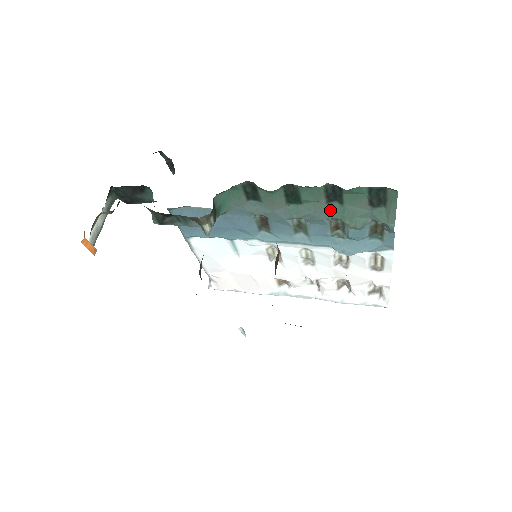
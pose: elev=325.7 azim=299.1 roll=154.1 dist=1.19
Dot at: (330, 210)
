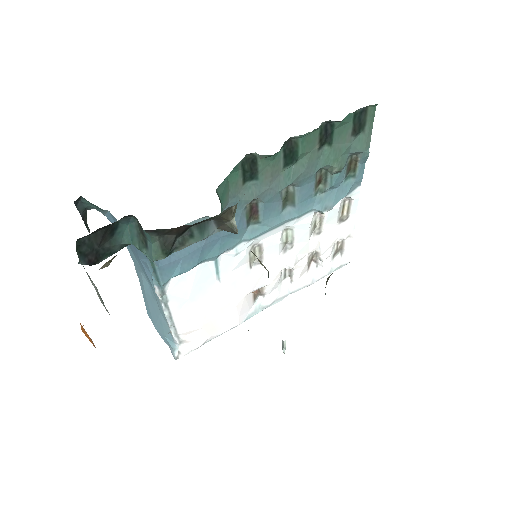
Dot at: (319, 159)
